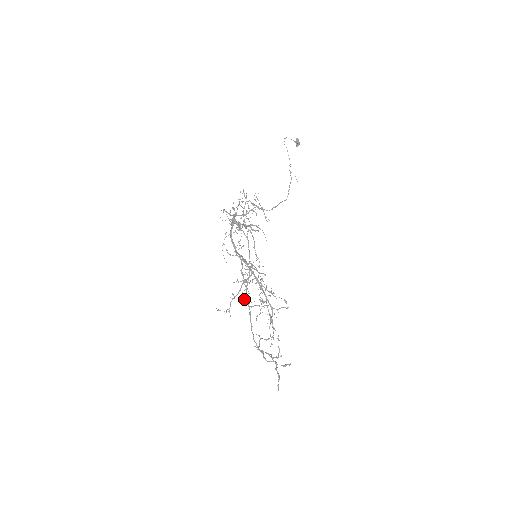
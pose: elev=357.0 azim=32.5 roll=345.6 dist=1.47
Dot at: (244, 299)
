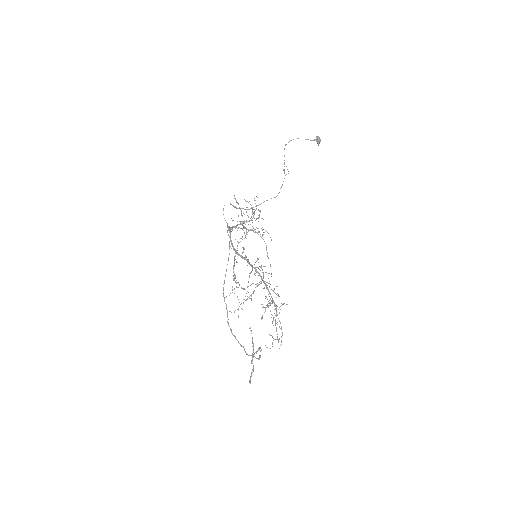
Dot at: (237, 297)
